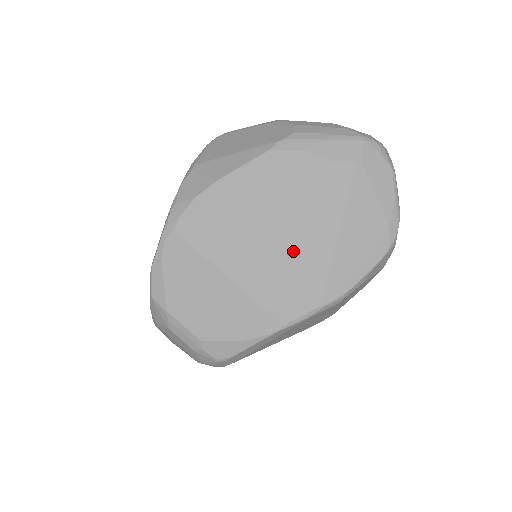
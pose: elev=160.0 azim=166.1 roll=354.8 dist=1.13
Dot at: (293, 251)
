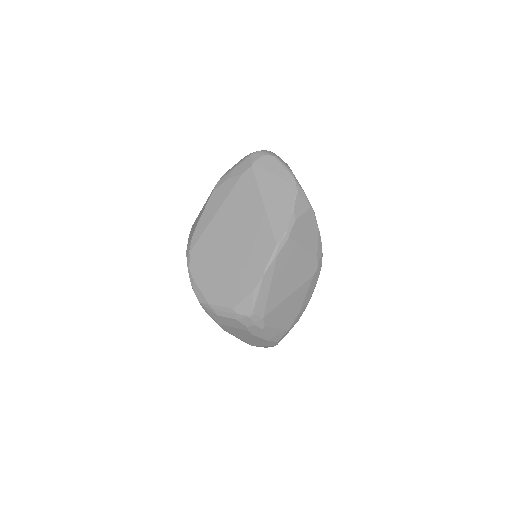
Dot at: (247, 228)
